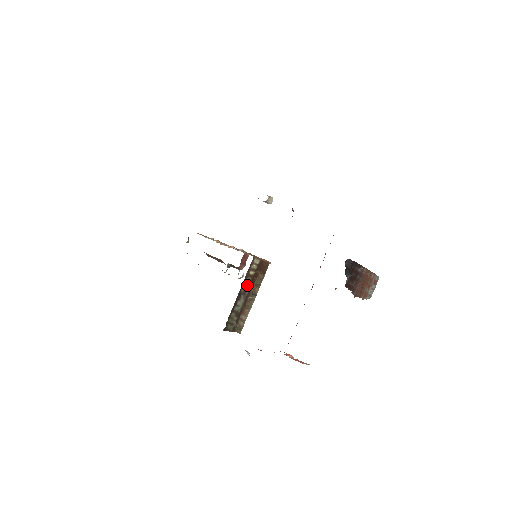
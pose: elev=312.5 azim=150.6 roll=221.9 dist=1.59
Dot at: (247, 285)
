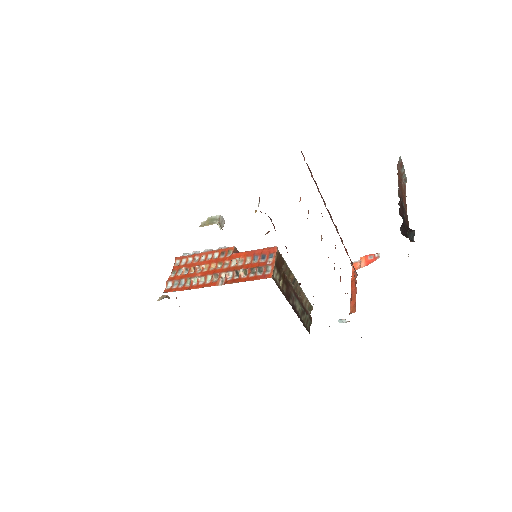
Dot at: (288, 293)
